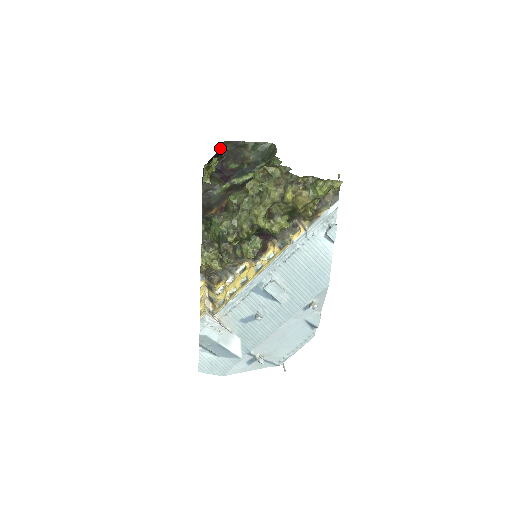
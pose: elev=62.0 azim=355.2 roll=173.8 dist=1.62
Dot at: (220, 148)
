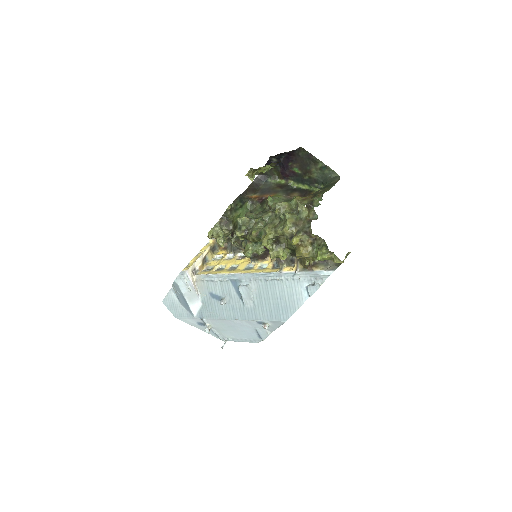
Dot at: (294, 150)
